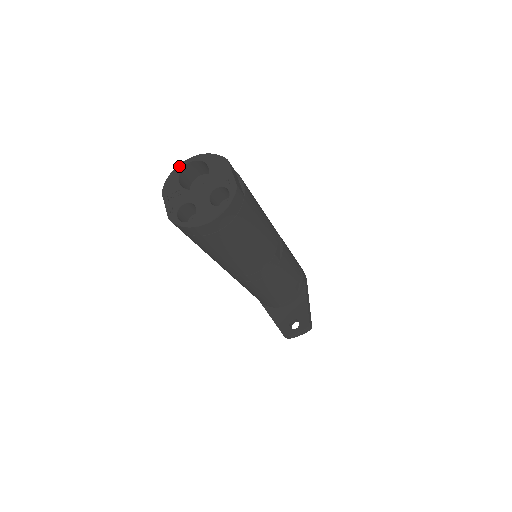
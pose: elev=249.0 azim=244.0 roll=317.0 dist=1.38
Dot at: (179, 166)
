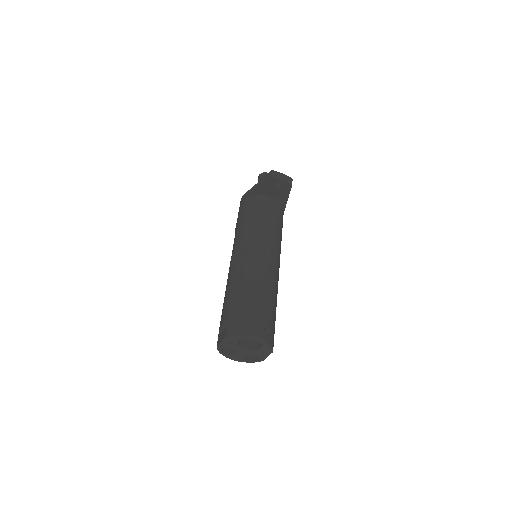
Dot at: (247, 337)
